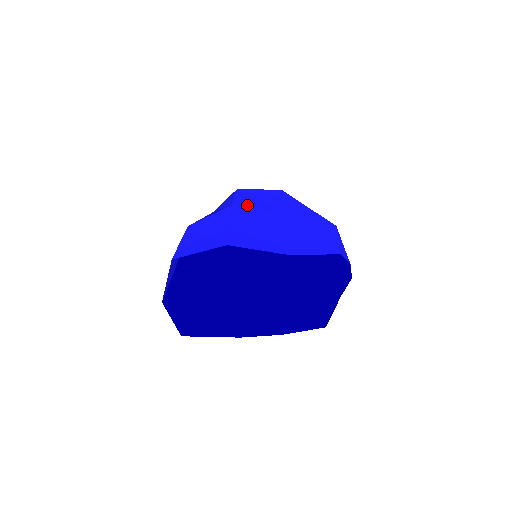
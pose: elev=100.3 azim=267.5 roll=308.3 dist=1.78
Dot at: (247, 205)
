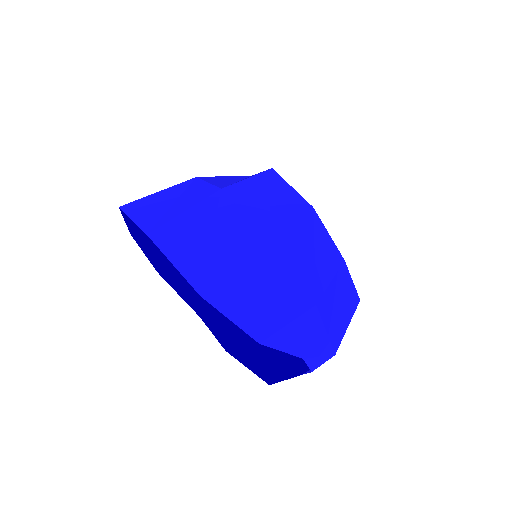
Dot at: (240, 199)
